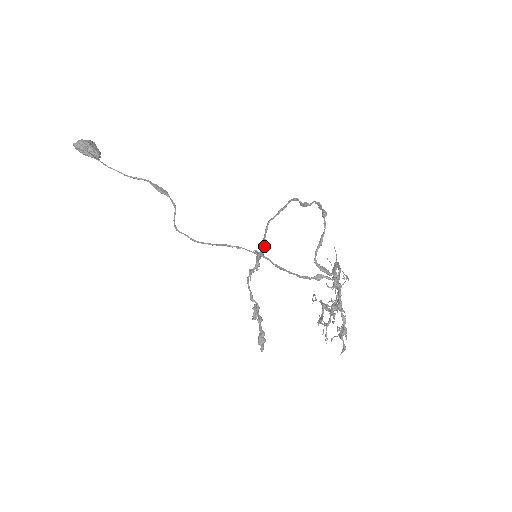
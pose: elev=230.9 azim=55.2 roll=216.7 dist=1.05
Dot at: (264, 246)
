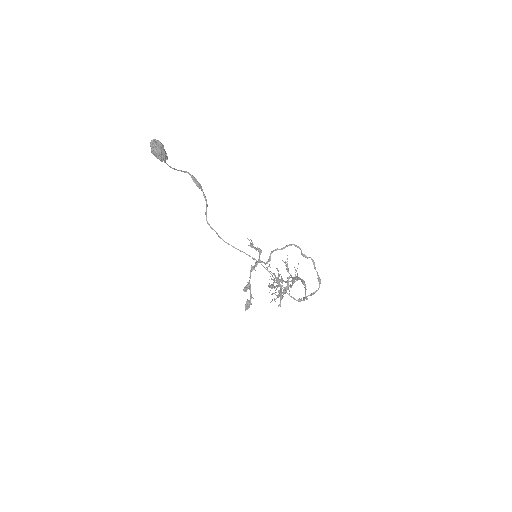
Dot at: occluded
